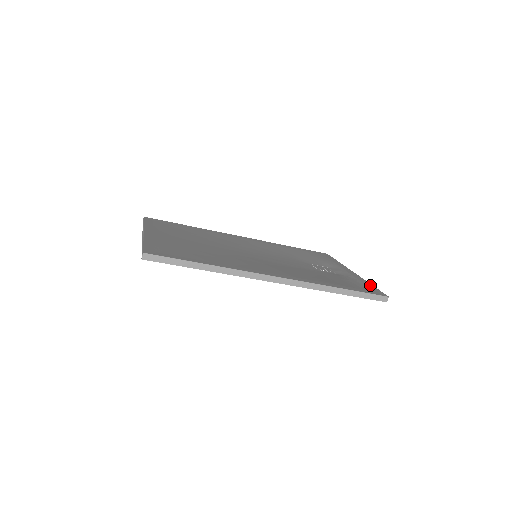
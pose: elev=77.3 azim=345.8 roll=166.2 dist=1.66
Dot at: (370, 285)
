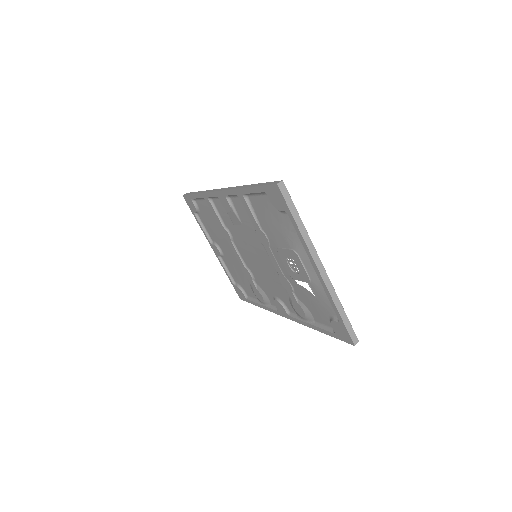
Dot at: (297, 216)
